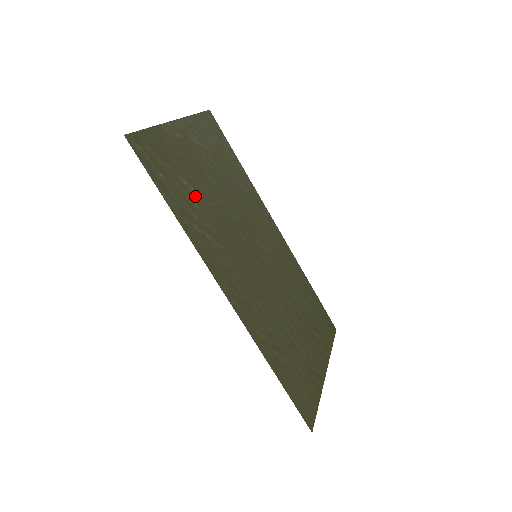
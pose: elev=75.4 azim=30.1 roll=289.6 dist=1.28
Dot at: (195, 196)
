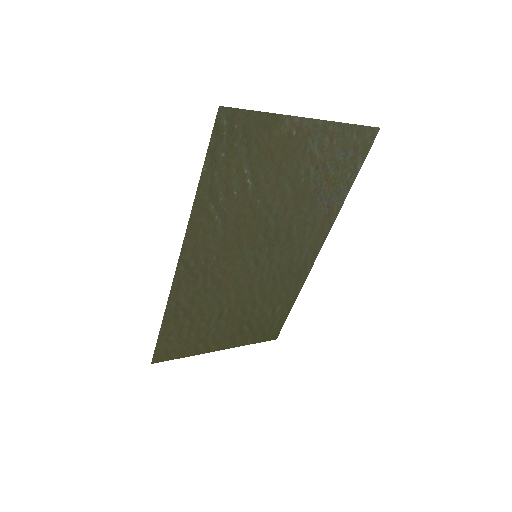
Dot at: (244, 186)
